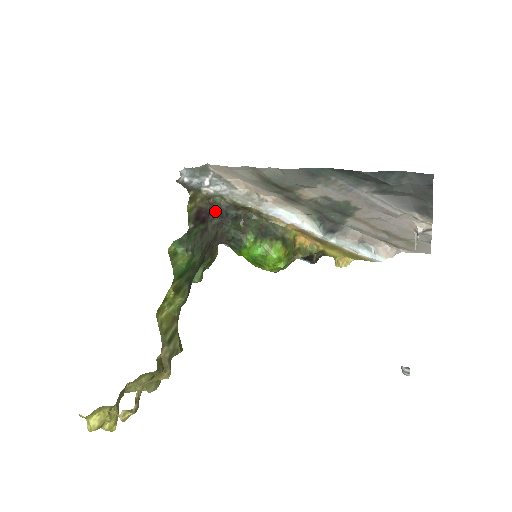
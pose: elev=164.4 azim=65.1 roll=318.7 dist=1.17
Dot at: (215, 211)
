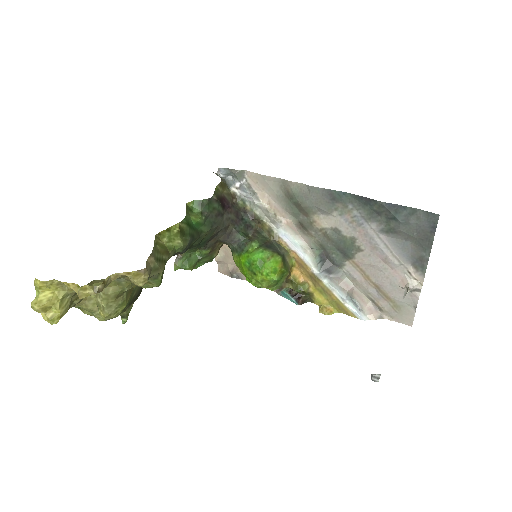
Dot at: (234, 209)
